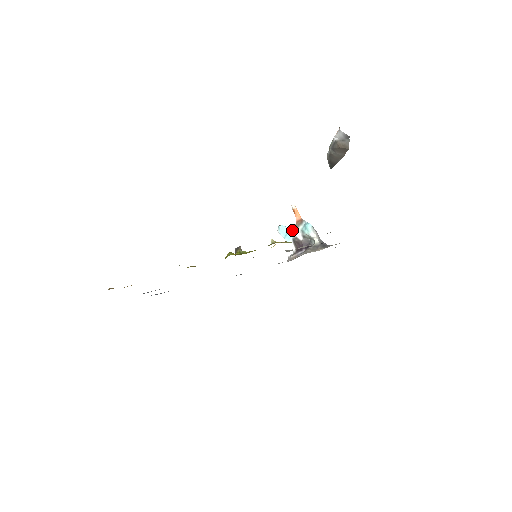
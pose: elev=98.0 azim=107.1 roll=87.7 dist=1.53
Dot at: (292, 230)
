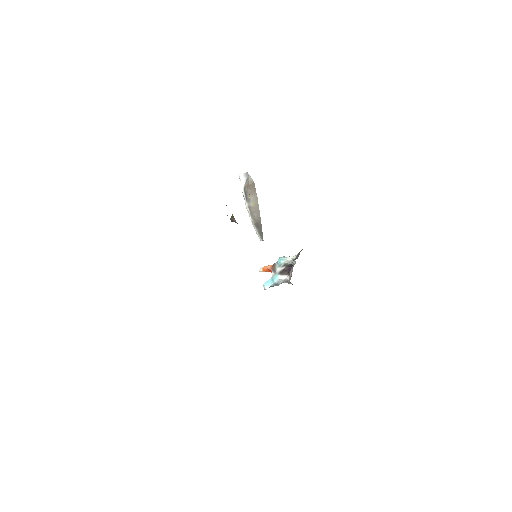
Dot at: (273, 274)
